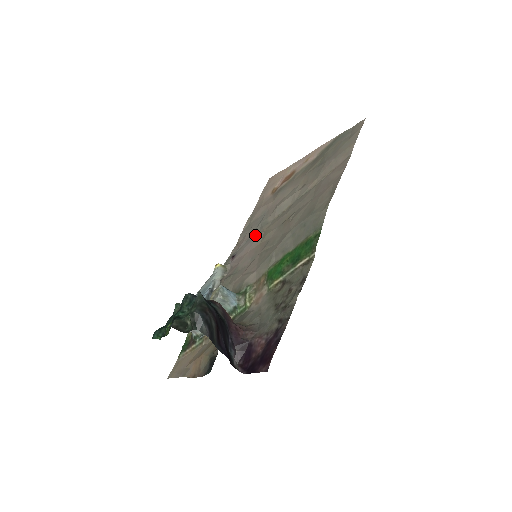
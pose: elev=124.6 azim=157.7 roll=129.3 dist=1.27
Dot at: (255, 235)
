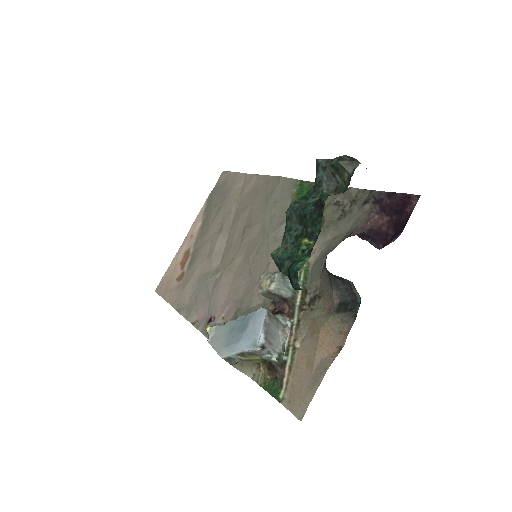
Dot at: (216, 284)
